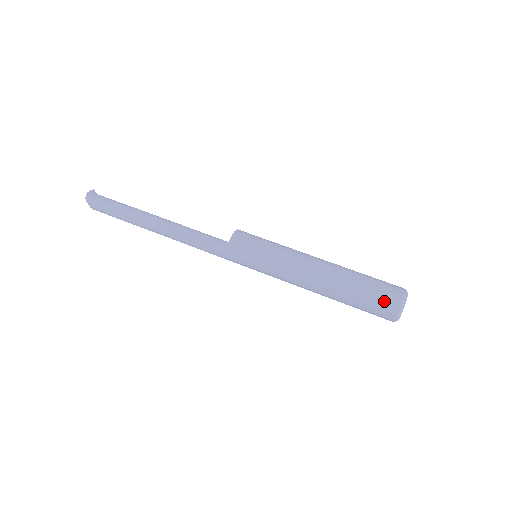
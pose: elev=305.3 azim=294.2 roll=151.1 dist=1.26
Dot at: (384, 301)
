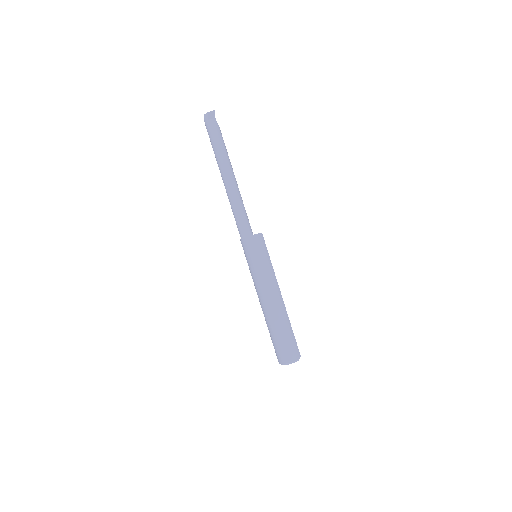
Dot at: (280, 352)
